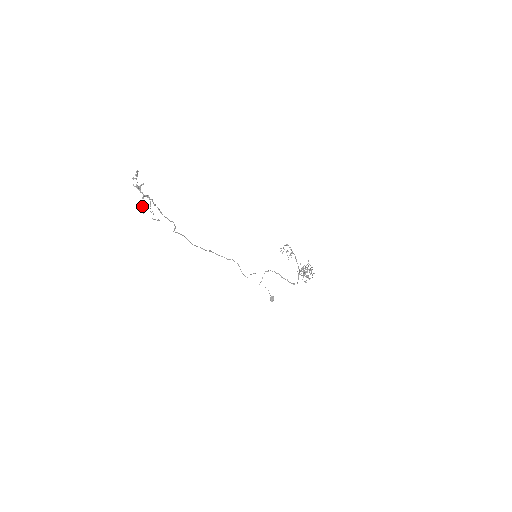
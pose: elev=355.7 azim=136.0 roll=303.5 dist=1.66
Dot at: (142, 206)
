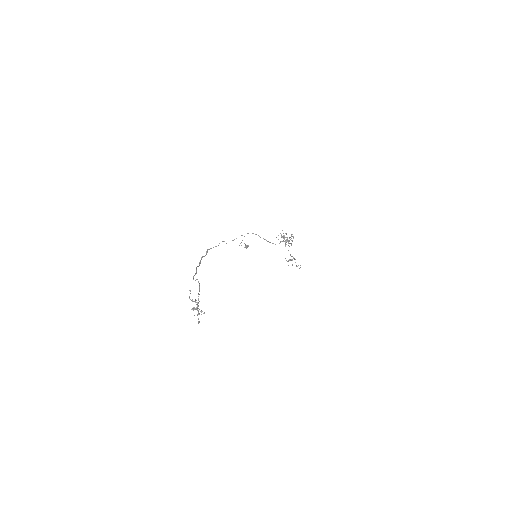
Dot at: occluded
